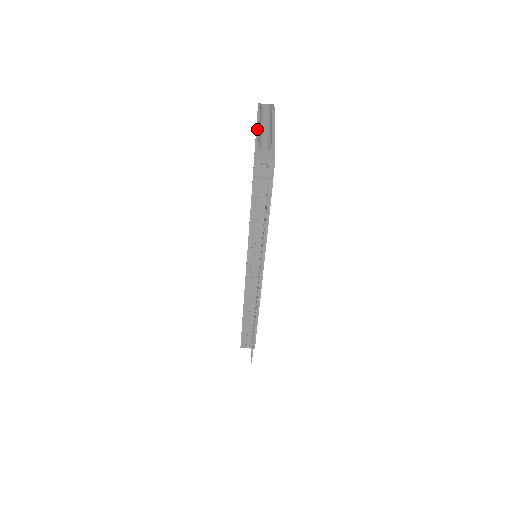
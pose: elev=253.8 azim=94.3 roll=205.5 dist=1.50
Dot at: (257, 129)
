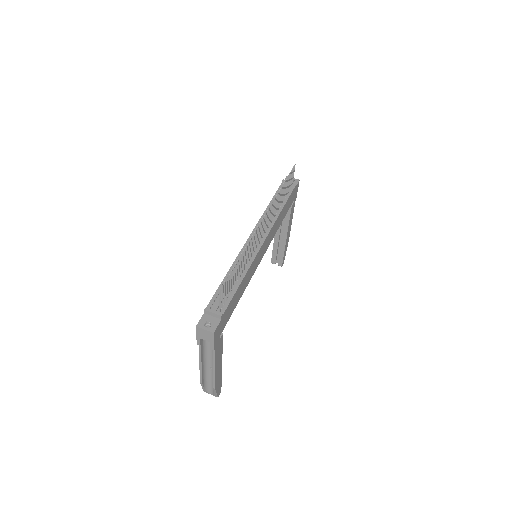
Dot at: occluded
